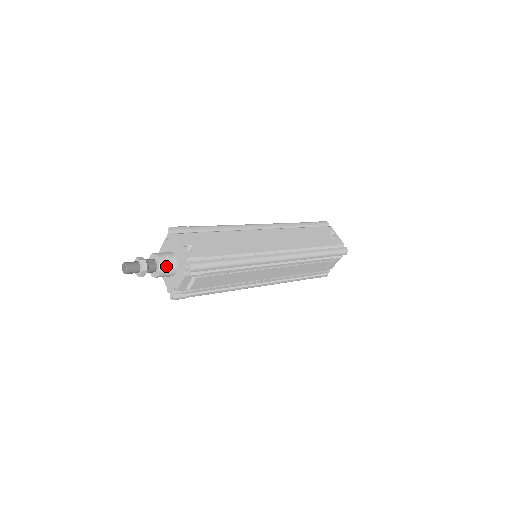
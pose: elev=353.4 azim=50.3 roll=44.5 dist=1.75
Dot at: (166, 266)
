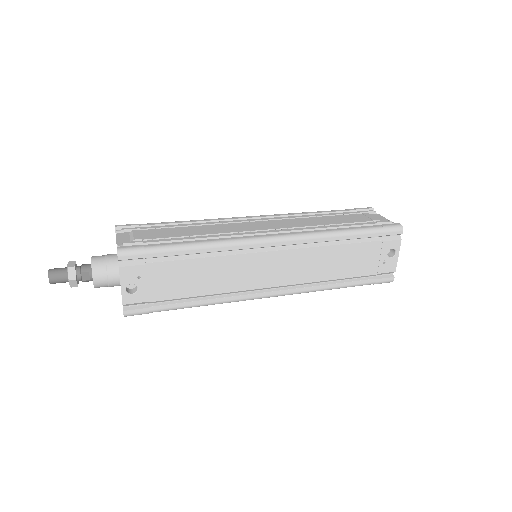
Dot at: (104, 286)
